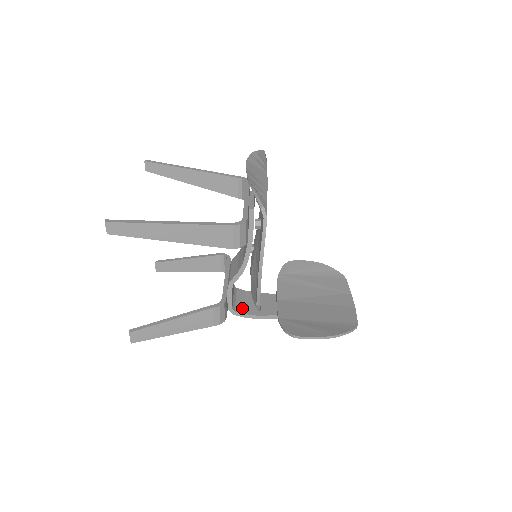
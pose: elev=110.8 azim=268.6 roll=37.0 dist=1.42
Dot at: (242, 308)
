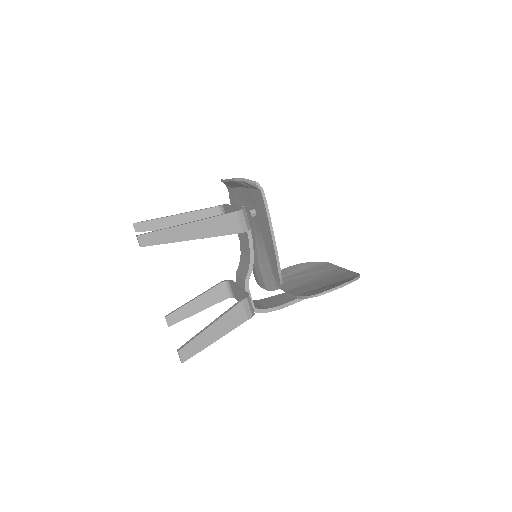
Dot at: (262, 307)
